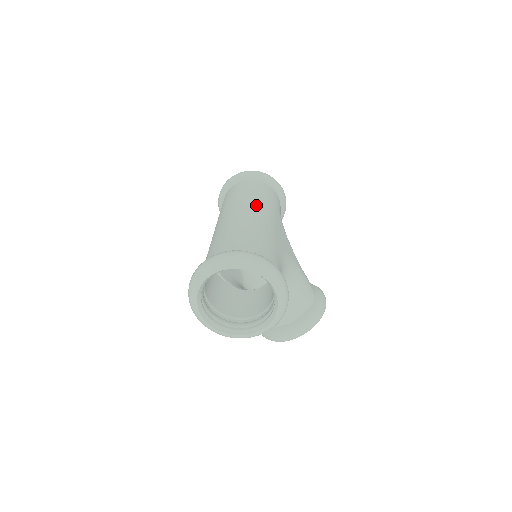
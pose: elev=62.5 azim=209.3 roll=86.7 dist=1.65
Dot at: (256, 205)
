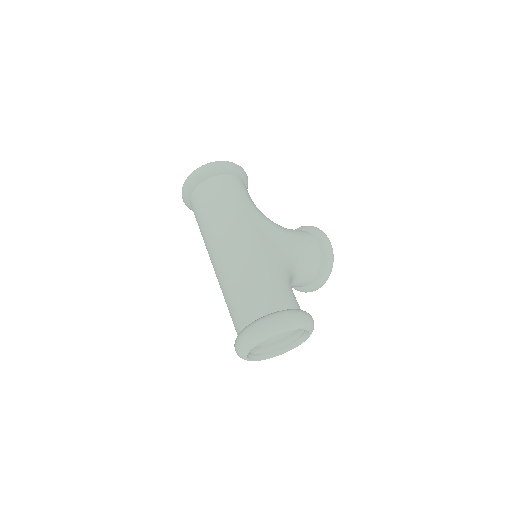
Dot at: (230, 229)
